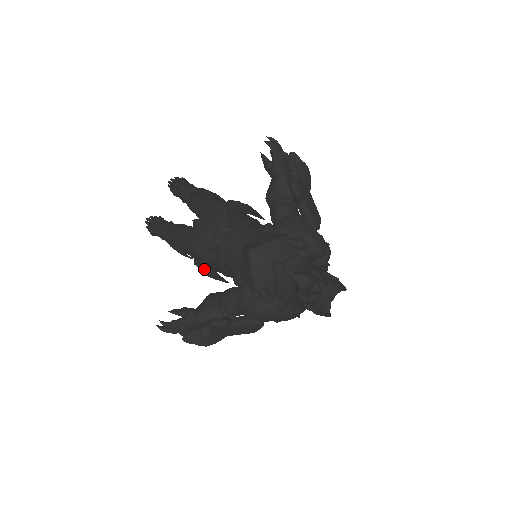
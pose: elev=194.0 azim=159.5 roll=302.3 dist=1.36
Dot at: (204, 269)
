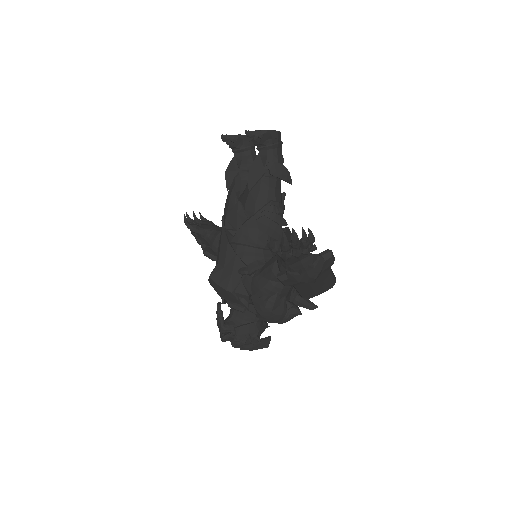
Dot at: occluded
